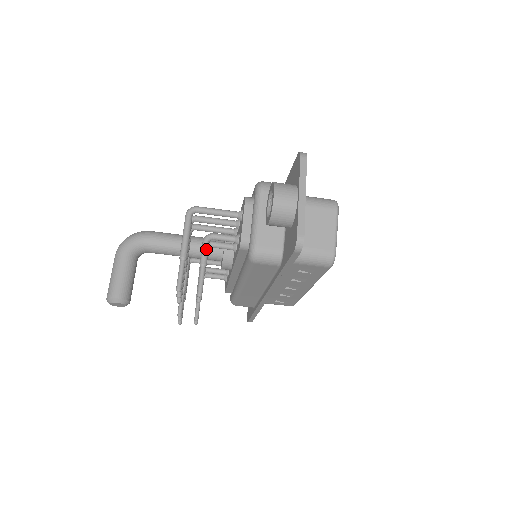
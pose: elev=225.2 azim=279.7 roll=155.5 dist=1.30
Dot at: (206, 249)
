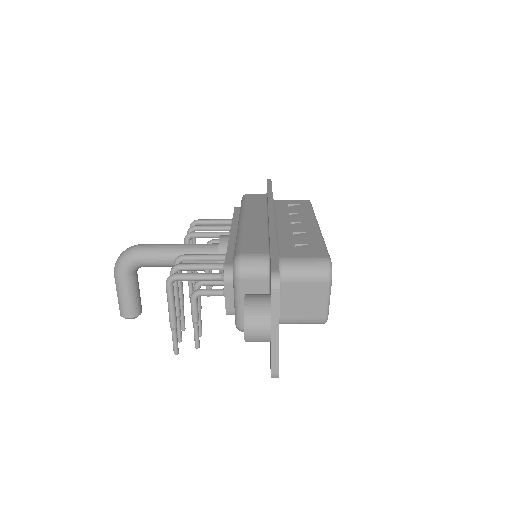
Dot at: (195, 308)
